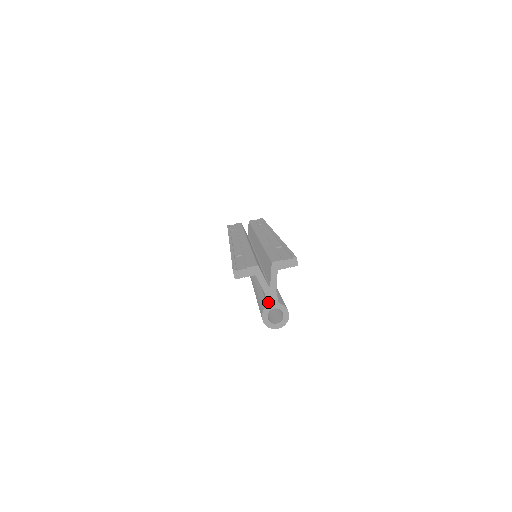
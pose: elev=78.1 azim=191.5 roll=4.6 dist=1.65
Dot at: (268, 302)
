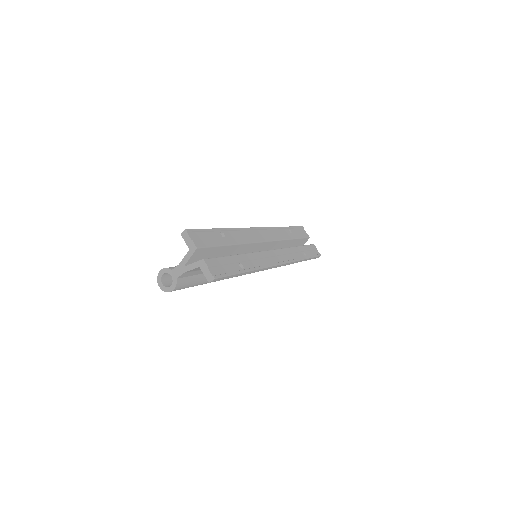
Dot at: (174, 269)
